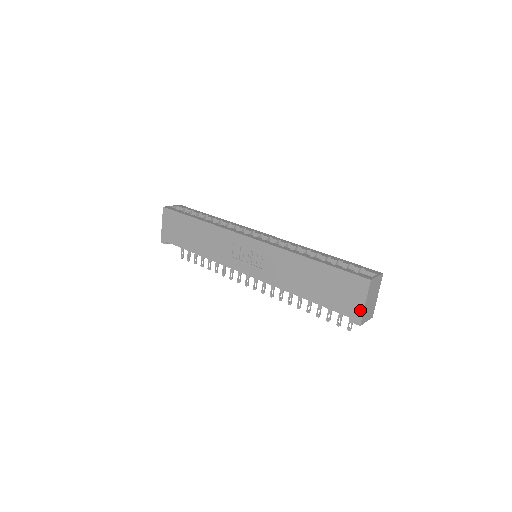
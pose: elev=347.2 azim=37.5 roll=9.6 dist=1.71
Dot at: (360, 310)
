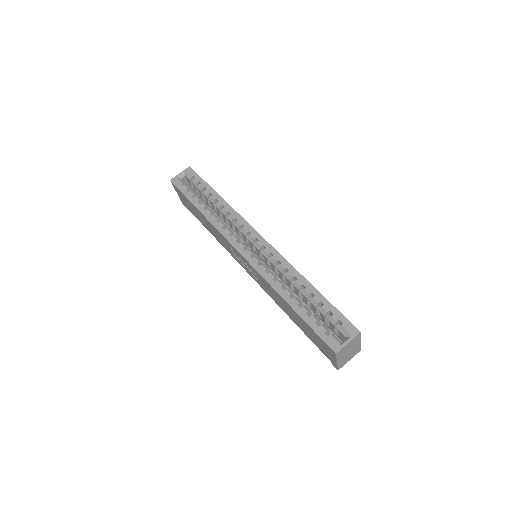
Dot at: (335, 363)
